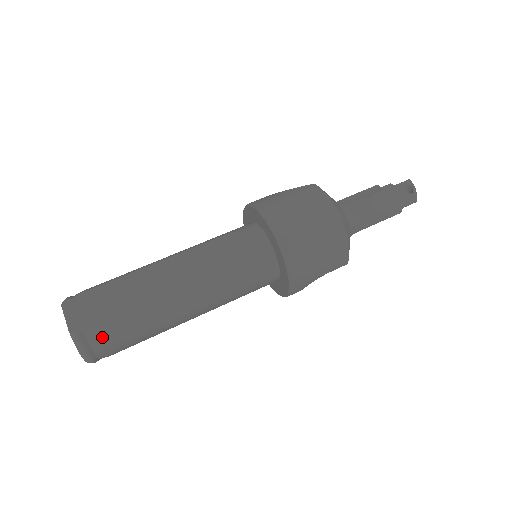
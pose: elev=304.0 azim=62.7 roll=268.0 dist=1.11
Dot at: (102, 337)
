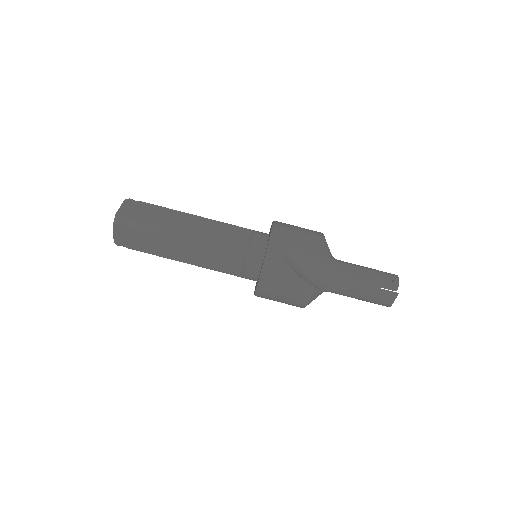
Dot at: occluded
